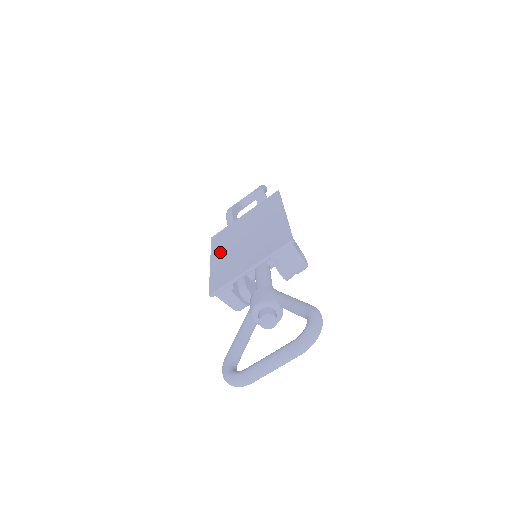
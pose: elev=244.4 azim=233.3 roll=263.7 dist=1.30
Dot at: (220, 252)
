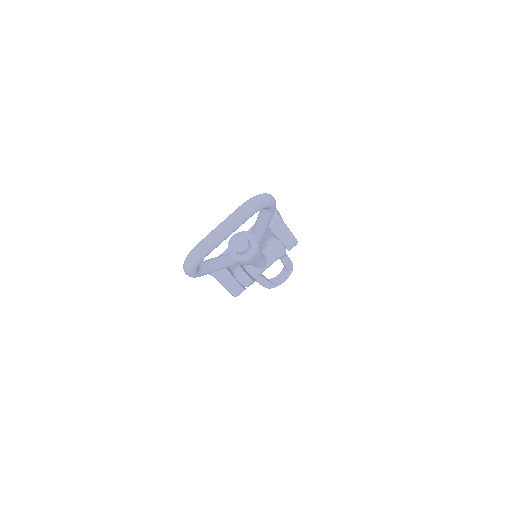
Dot at: occluded
